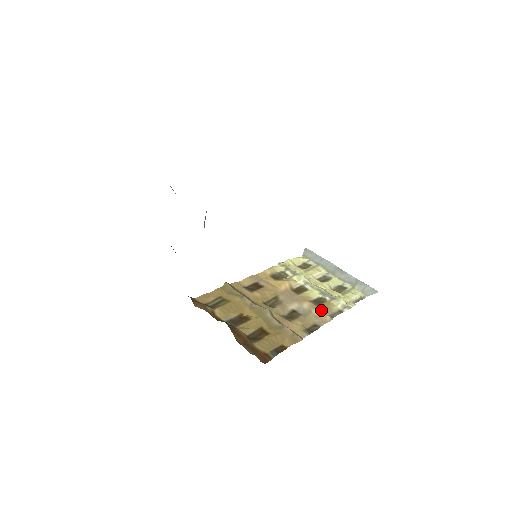
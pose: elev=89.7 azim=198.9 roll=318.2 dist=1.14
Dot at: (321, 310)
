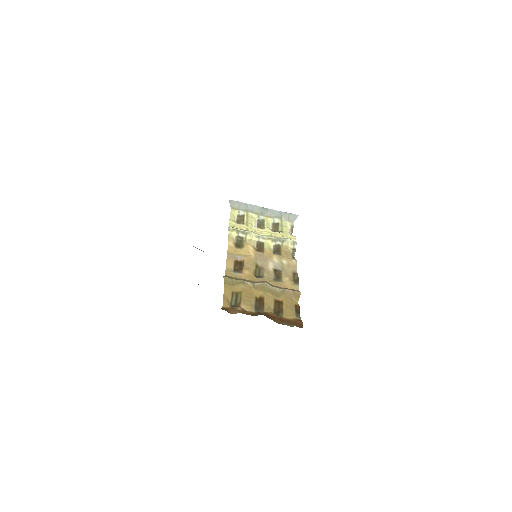
Dot at: (286, 257)
